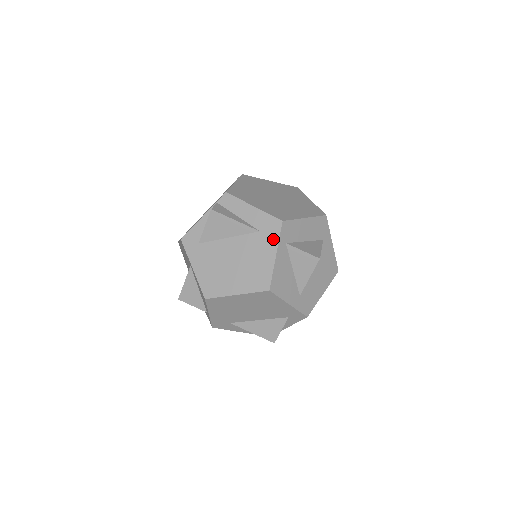
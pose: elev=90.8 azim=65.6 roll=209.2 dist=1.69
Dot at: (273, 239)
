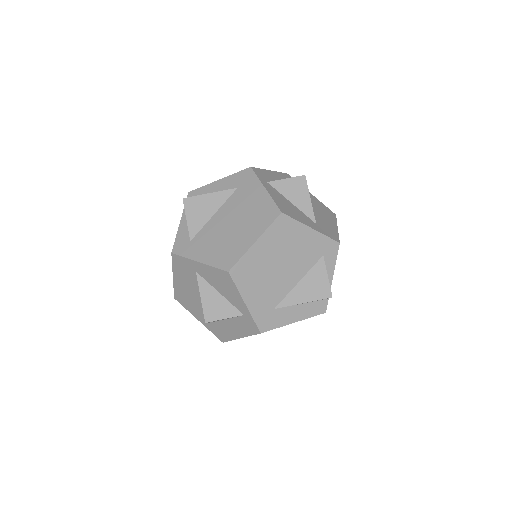
Dot at: (253, 182)
